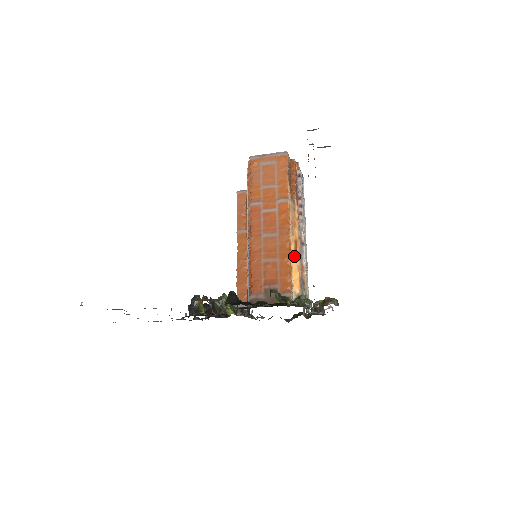
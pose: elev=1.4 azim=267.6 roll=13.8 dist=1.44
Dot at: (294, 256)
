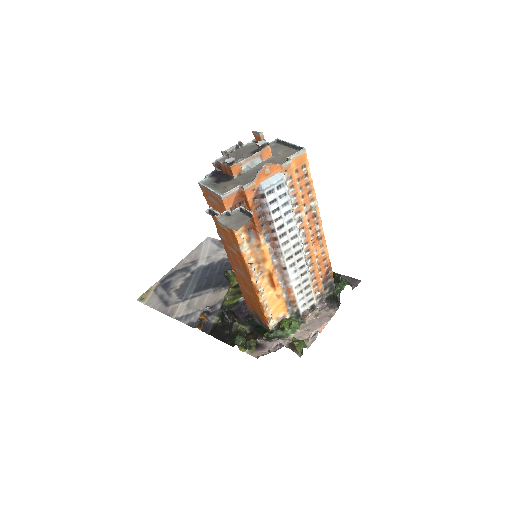
Dot at: (270, 288)
